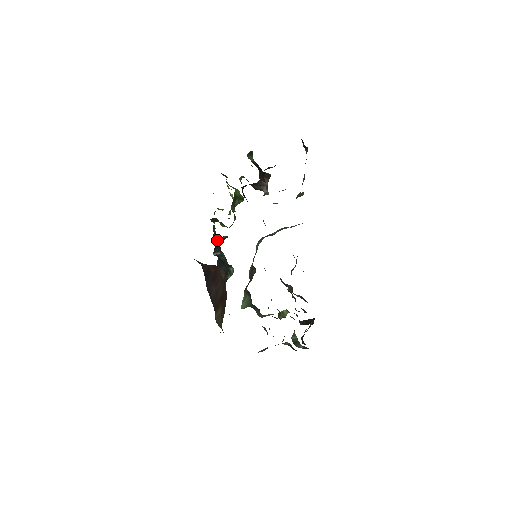
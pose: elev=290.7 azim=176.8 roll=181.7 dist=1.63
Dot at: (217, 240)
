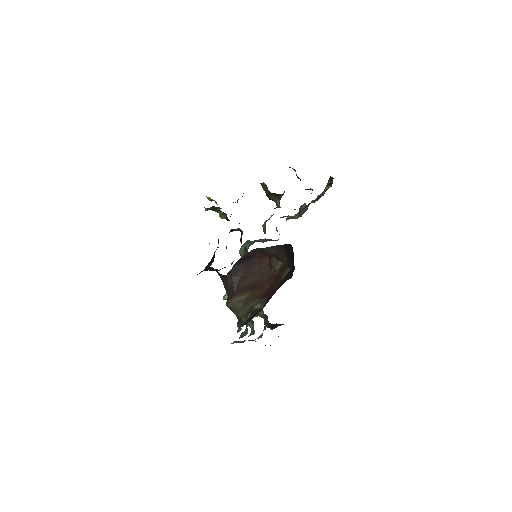
Dot at: (231, 230)
